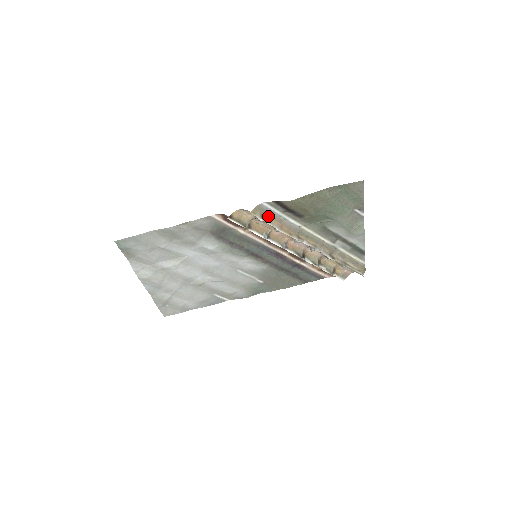
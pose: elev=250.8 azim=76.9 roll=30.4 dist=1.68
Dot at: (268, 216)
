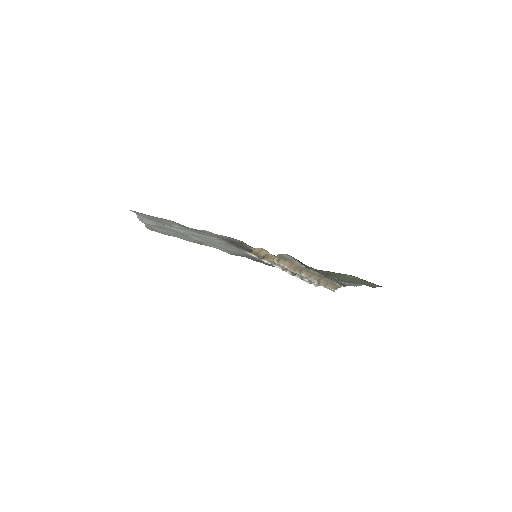
Dot at: (284, 259)
